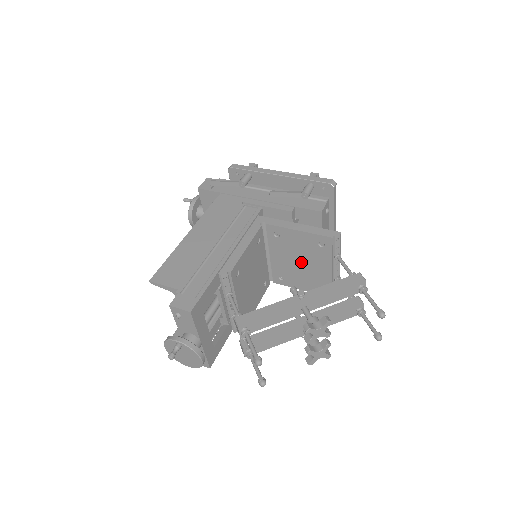
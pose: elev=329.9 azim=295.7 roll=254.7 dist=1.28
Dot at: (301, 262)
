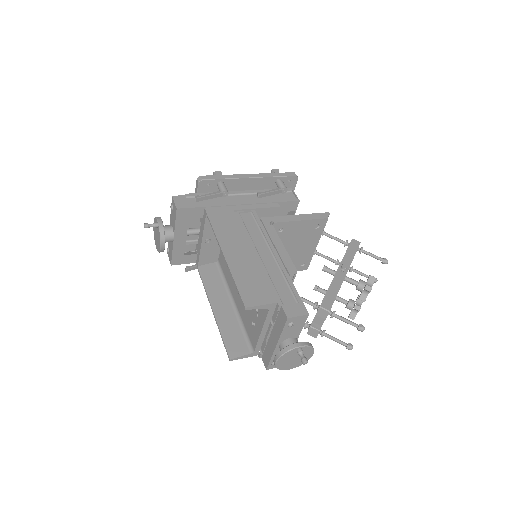
Dot at: (293, 248)
